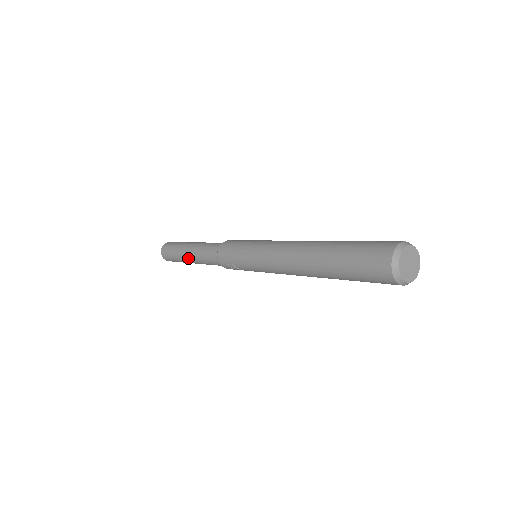
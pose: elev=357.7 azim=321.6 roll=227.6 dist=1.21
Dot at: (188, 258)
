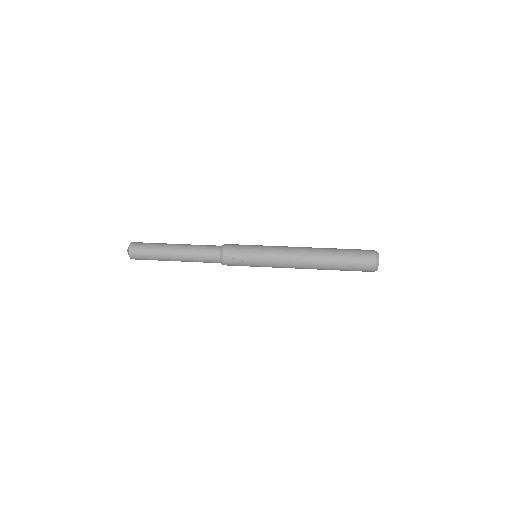
Dot at: (175, 252)
